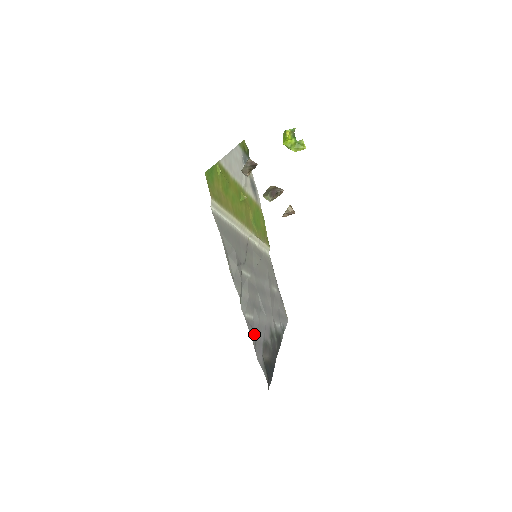
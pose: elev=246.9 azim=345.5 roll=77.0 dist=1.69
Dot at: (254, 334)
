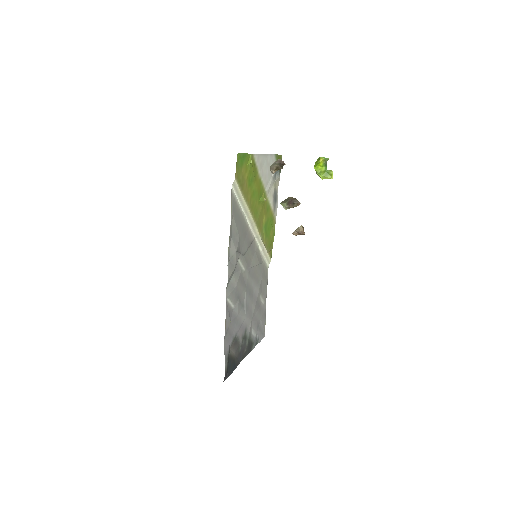
Dot at: (229, 322)
